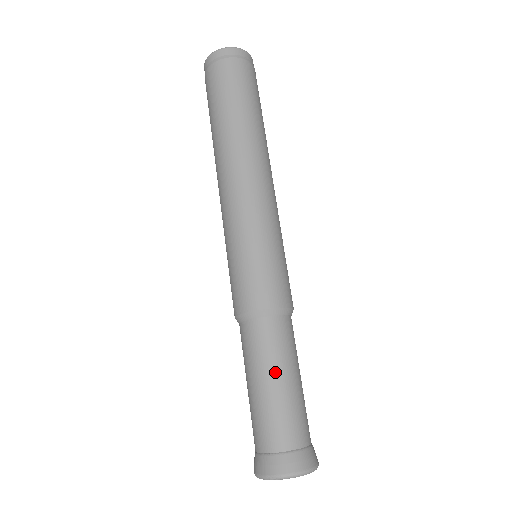
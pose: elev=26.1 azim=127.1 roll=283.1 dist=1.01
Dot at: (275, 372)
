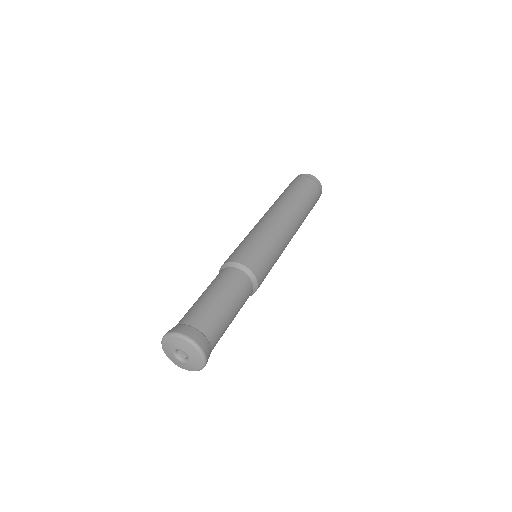
Dot at: (221, 292)
